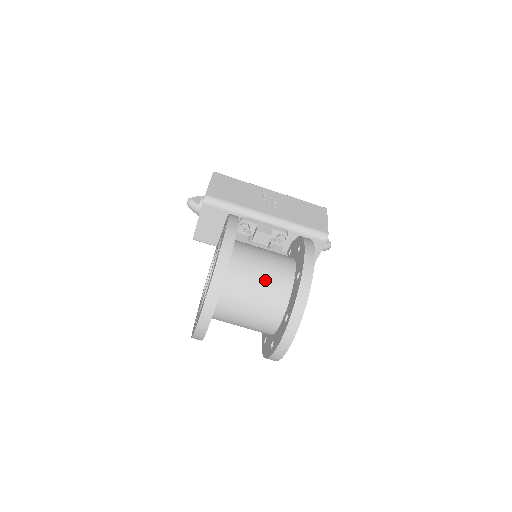
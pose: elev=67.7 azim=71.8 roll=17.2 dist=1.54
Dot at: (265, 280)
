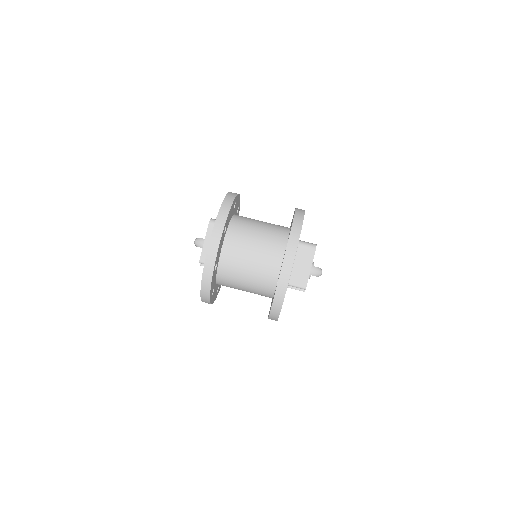
Dot at: (265, 227)
